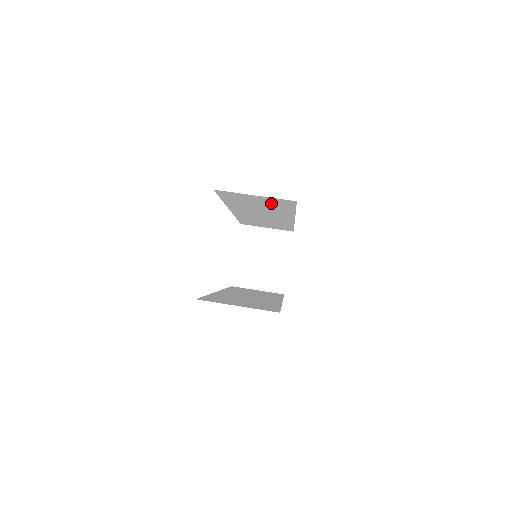
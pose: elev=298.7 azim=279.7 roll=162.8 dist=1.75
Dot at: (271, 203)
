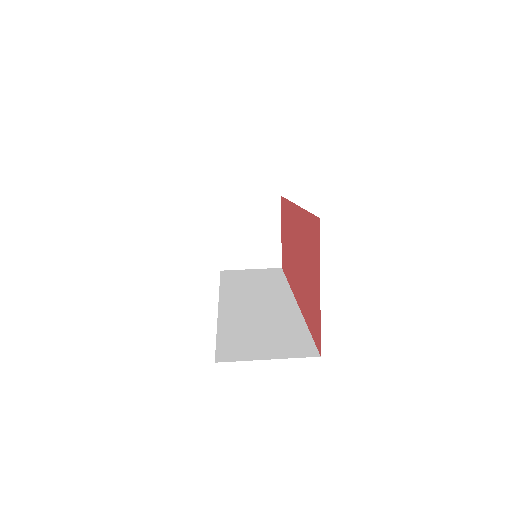
Dot at: occluded
